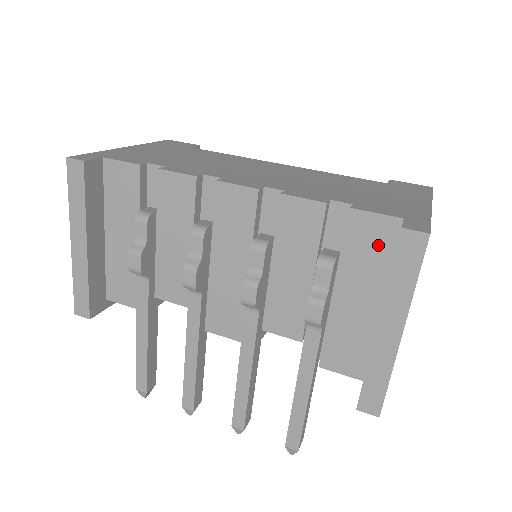
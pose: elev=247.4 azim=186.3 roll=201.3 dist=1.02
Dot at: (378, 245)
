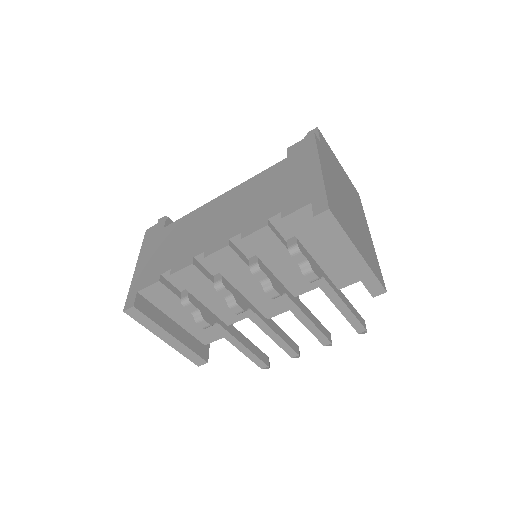
Dot at: (311, 222)
